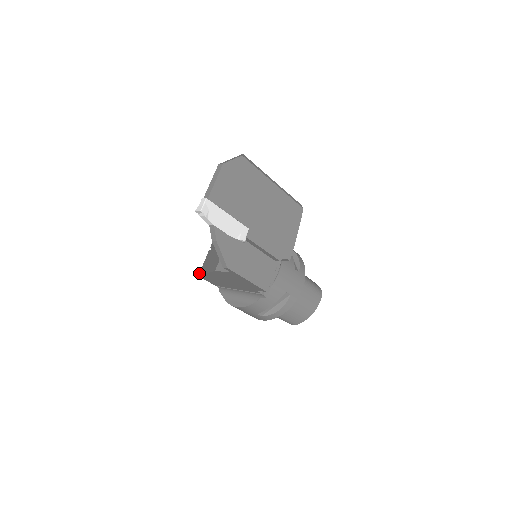
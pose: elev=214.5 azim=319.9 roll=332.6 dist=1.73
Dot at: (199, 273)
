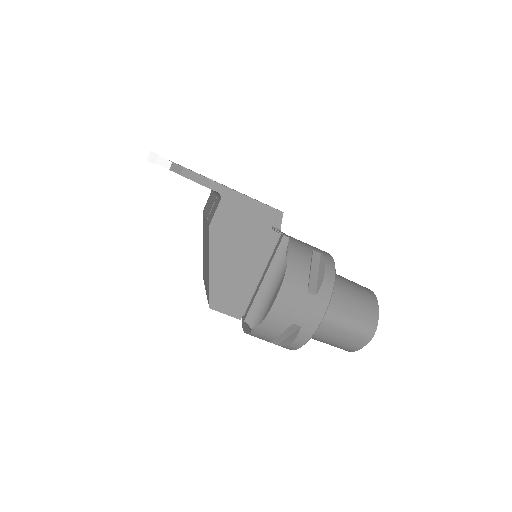
Dot at: occluded
